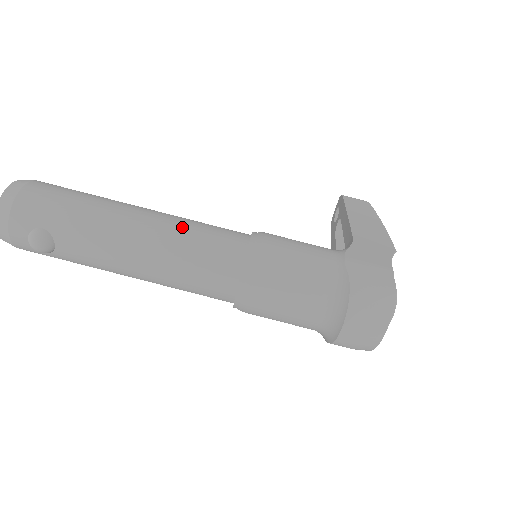
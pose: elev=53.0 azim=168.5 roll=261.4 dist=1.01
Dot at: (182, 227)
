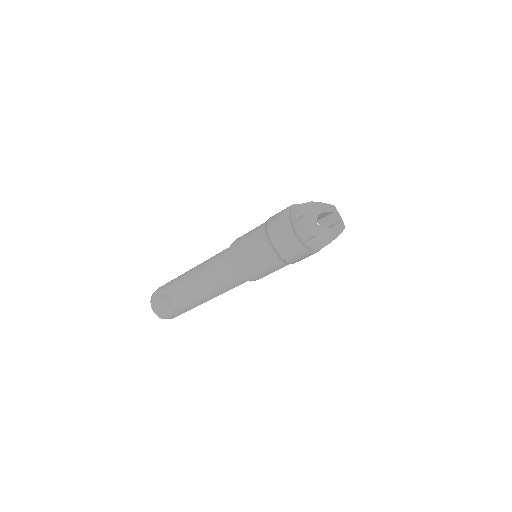
Dot at: occluded
